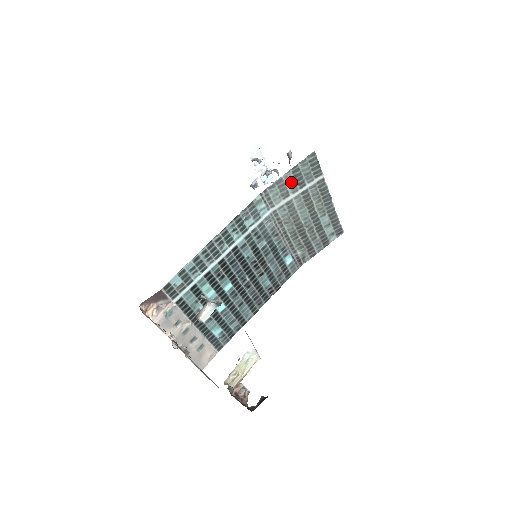
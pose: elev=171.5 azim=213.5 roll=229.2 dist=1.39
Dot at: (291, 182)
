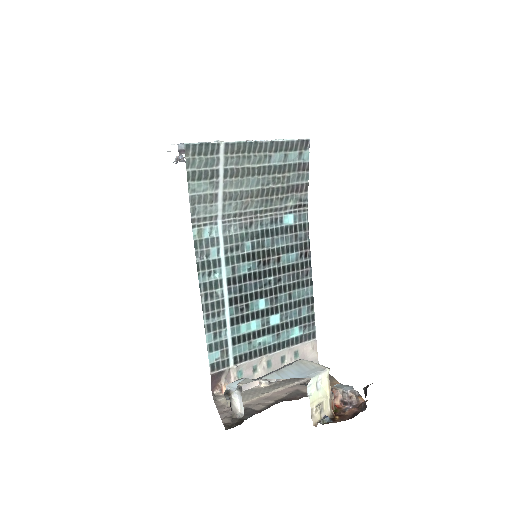
Dot at: (203, 186)
